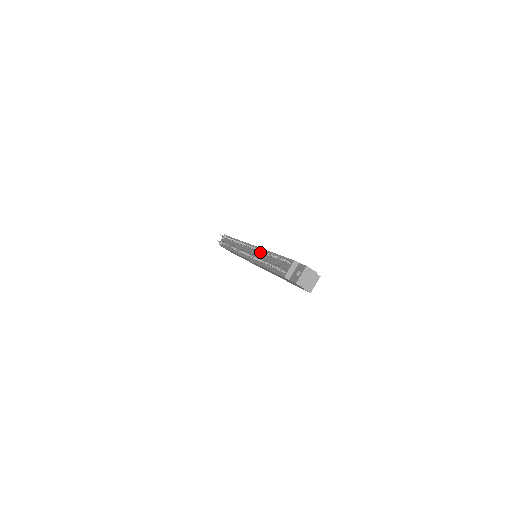
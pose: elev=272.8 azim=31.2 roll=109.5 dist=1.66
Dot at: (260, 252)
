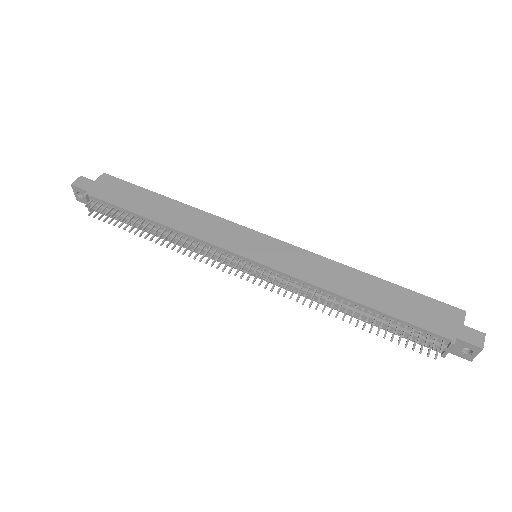
Dot at: (304, 286)
